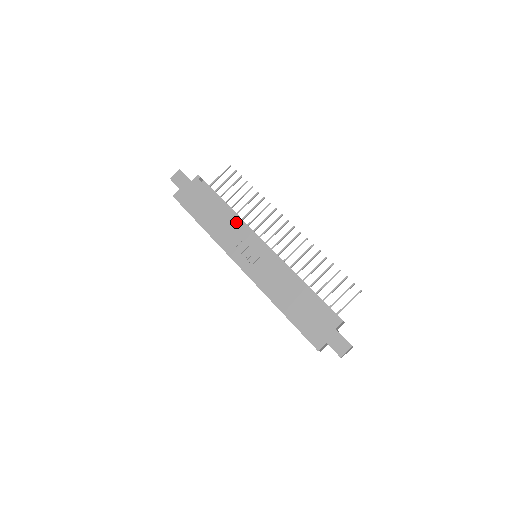
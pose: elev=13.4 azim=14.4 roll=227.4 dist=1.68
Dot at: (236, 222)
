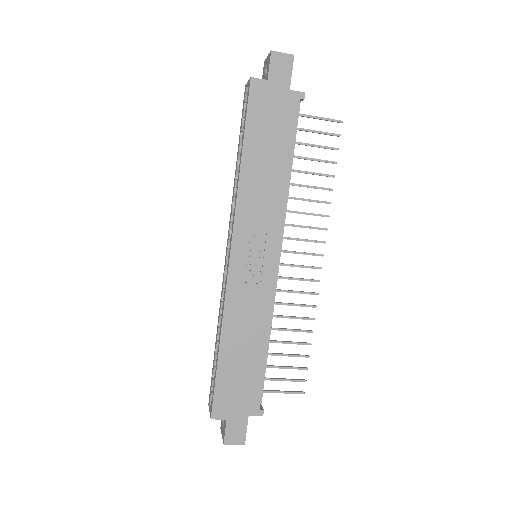
Dot at: (281, 203)
